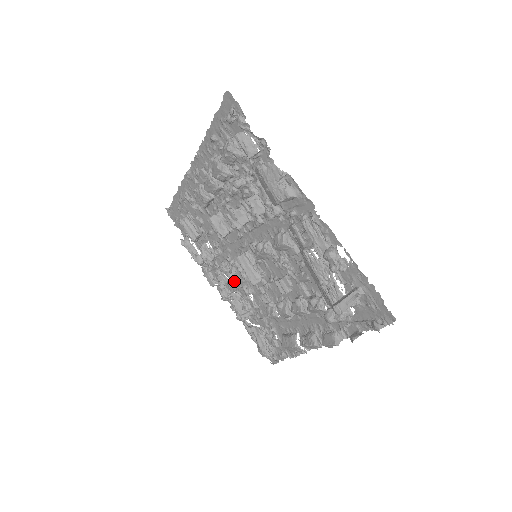
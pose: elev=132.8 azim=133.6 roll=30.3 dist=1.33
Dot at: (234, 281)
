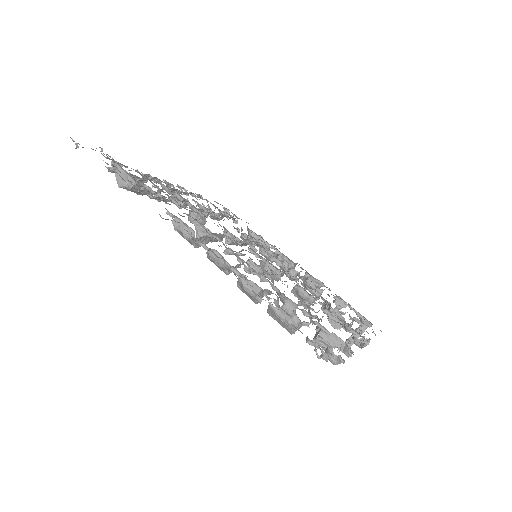
Dot at: occluded
